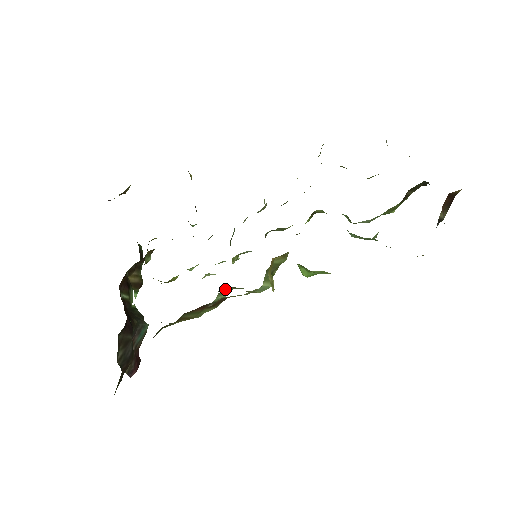
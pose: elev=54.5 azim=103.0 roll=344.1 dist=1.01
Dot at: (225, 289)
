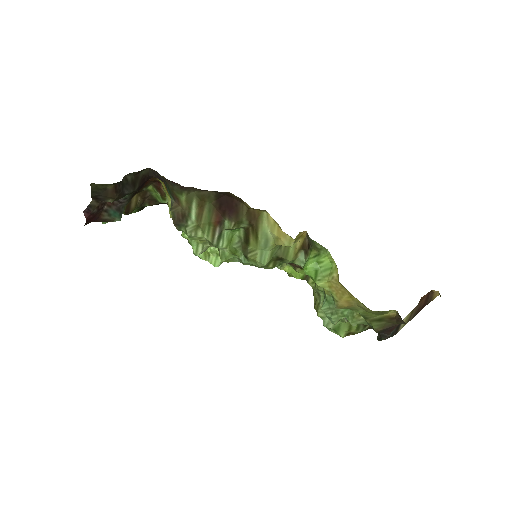
Dot at: (234, 236)
